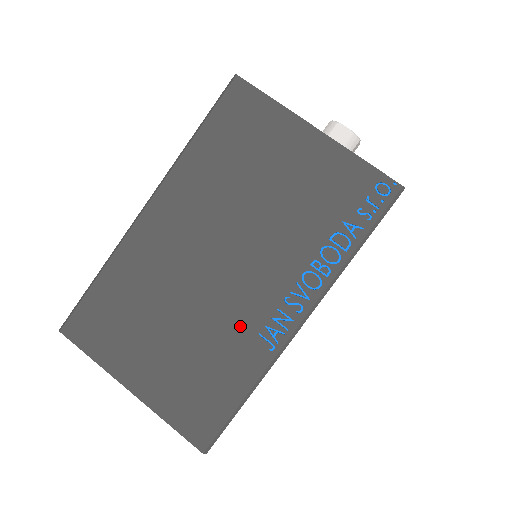
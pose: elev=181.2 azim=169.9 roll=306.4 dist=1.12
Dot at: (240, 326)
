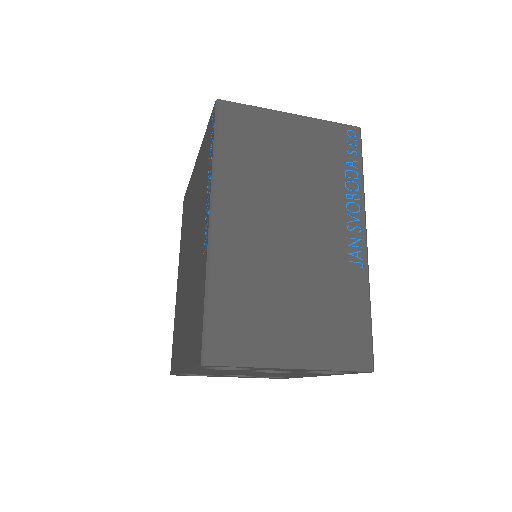
Dot at: (334, 264)
